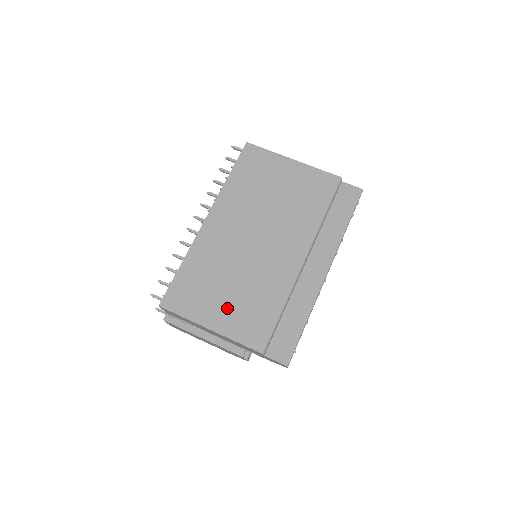
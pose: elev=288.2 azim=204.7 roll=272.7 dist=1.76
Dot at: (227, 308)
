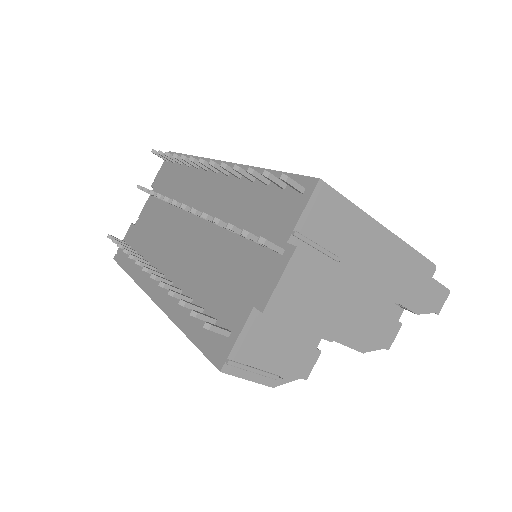
Dot at: occluded
